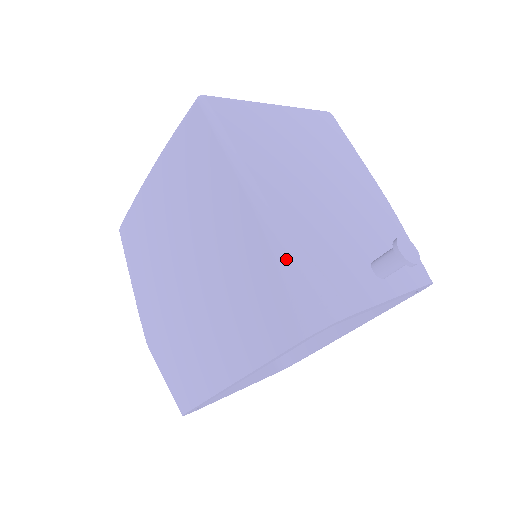
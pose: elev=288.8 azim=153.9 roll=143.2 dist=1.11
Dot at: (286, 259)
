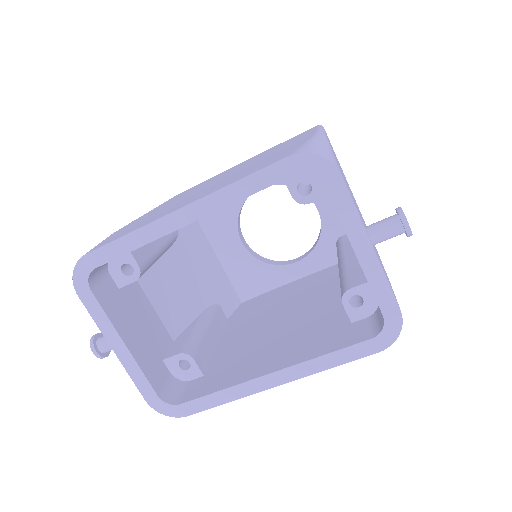
Dot at: (318, 140)
